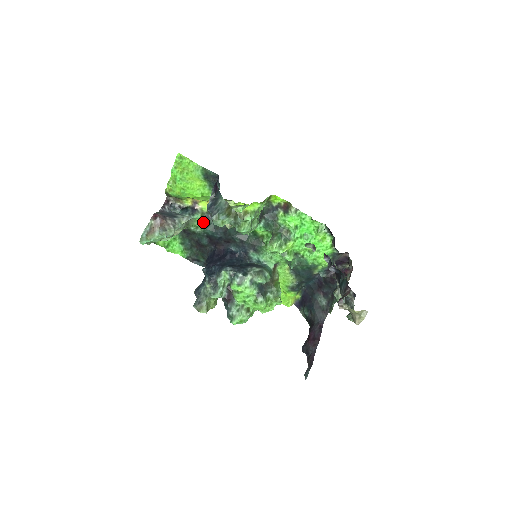
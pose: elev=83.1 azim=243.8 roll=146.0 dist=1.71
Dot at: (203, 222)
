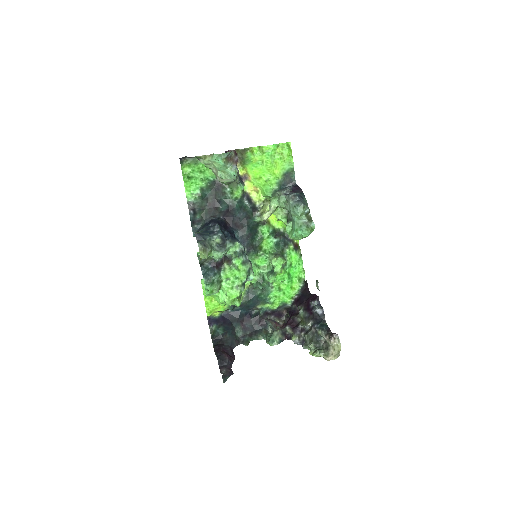
Dot at: (239, 195)
